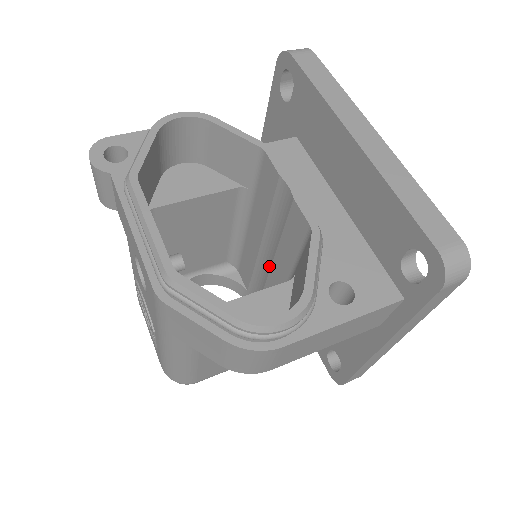
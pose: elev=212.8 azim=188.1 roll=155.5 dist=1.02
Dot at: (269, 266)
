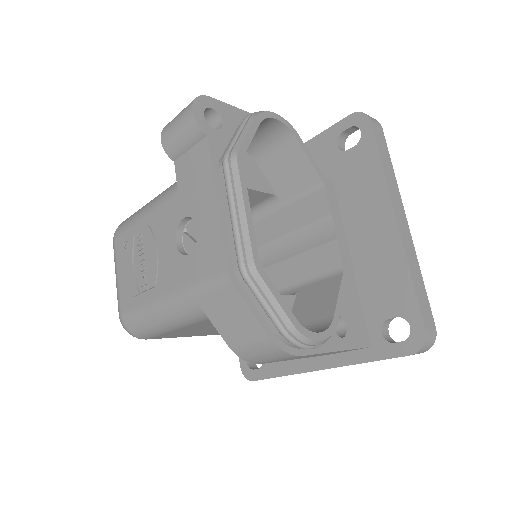
Dot at: occluded
